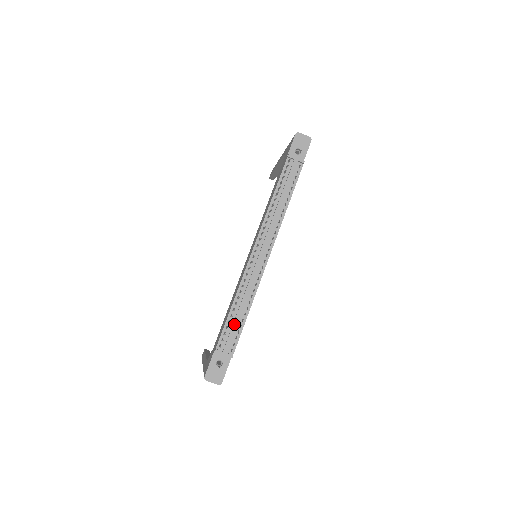
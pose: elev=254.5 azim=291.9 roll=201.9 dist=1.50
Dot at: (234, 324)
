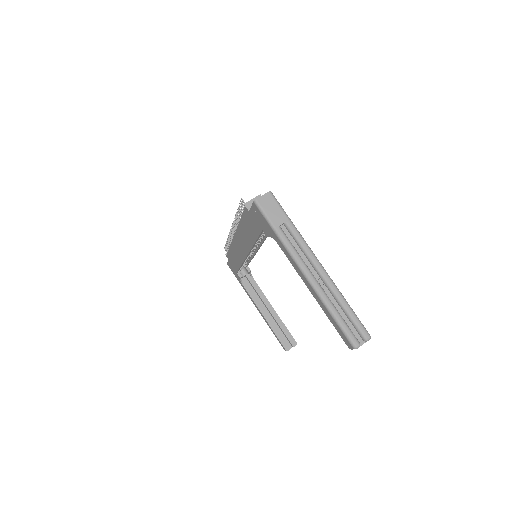
Dot at: occluded
